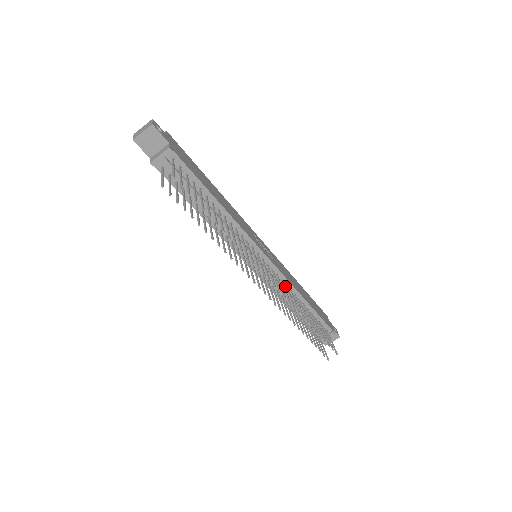
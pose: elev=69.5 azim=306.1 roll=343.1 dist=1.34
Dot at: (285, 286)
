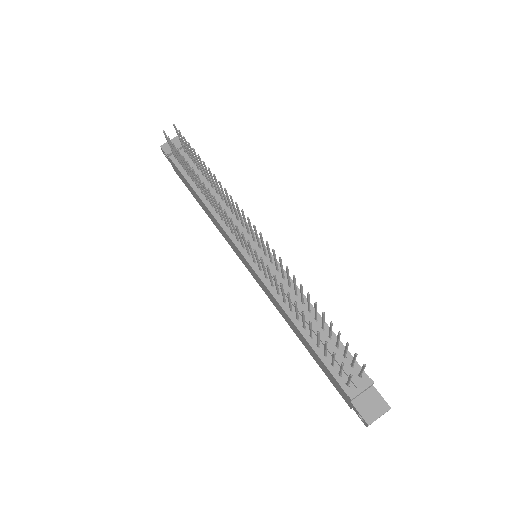
Dot at: (289, 288)
